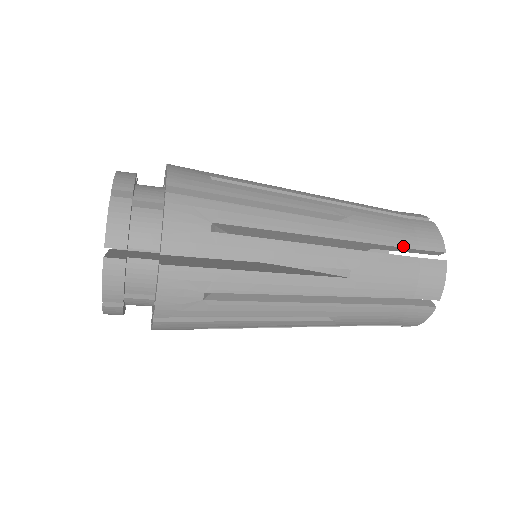
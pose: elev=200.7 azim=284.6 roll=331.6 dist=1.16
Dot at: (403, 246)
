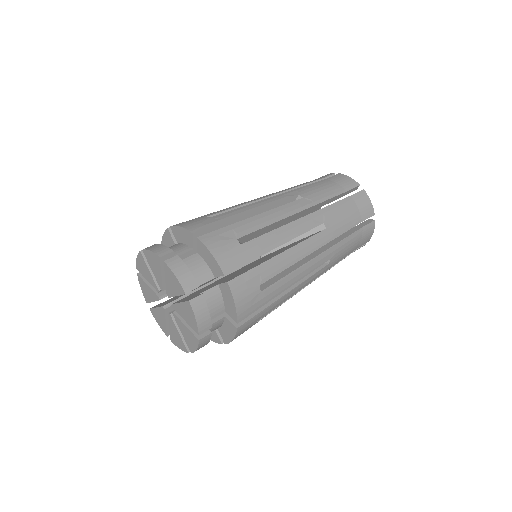
Dot at: (354, 225)
